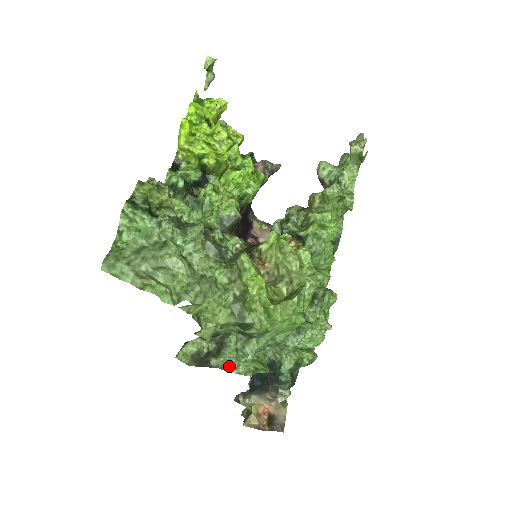
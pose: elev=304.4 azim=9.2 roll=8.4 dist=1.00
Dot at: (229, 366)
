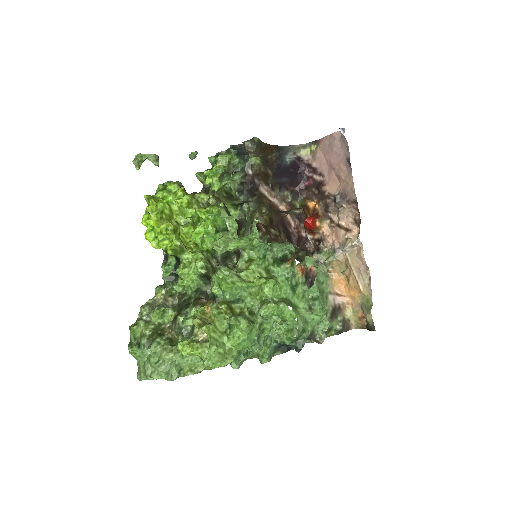
Dot at: (254, 356)
